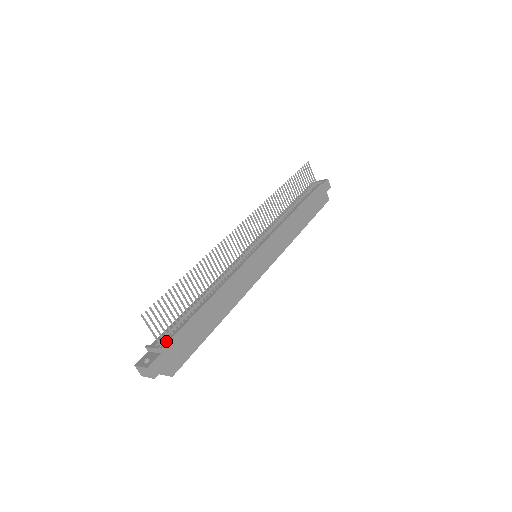
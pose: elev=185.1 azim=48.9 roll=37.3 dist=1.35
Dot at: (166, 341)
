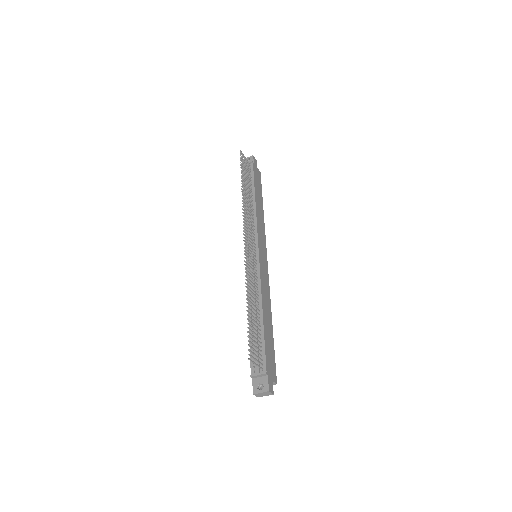
Dot at: (264, 364)
